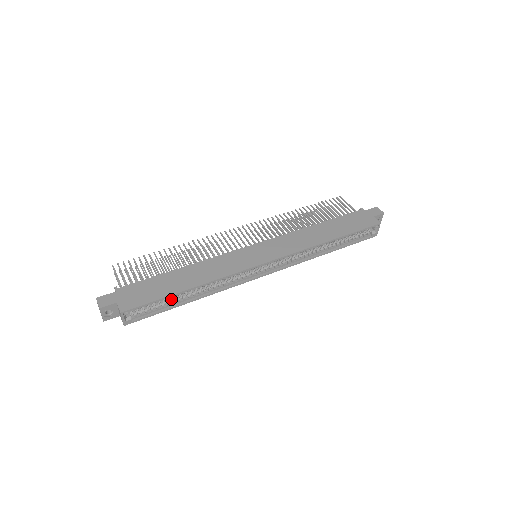
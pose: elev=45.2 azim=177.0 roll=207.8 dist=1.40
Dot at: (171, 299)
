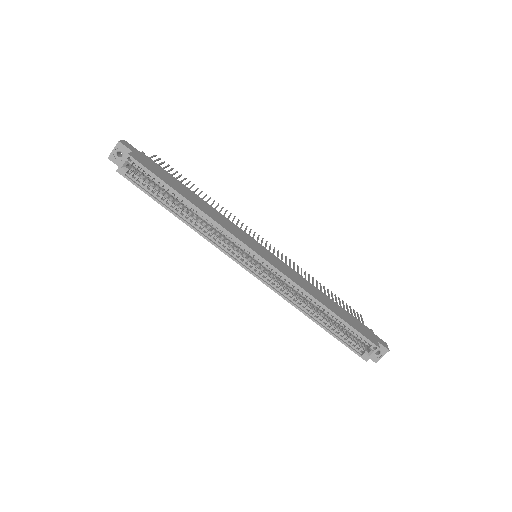
Dot at: (167, 197)
